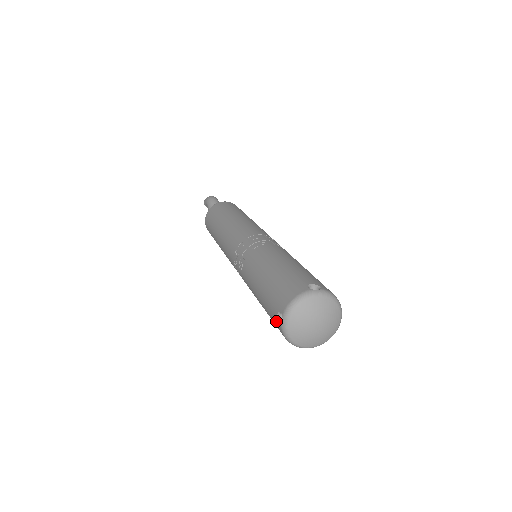
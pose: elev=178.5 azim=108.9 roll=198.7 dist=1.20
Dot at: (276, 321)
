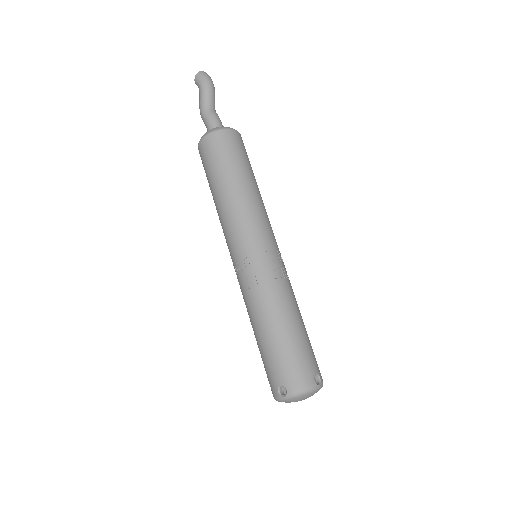
Dot at: (275, 385)
